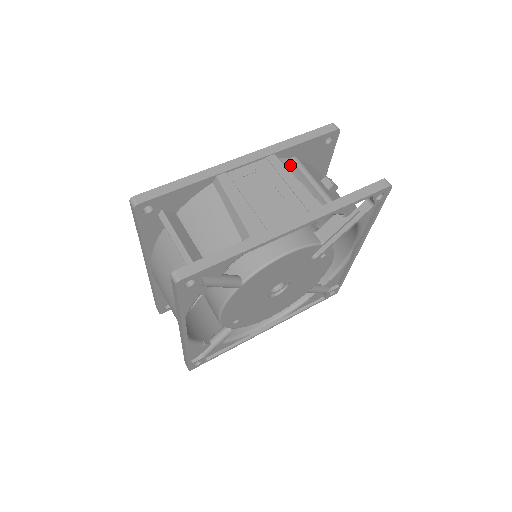
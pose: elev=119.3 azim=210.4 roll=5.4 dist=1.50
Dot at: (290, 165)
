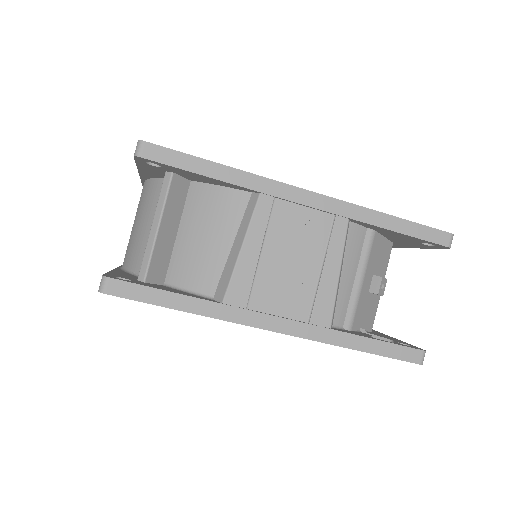
Dot at: (356, 240)
